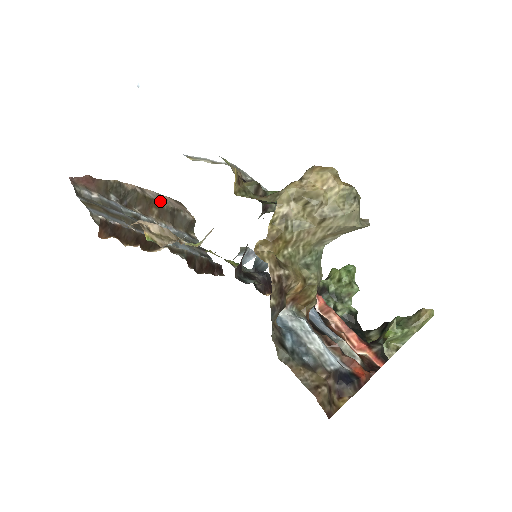
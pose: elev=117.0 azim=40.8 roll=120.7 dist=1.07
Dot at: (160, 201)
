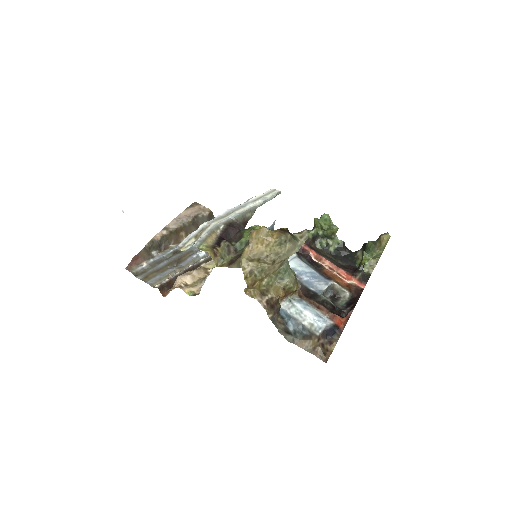
Dot at: (181, 225)
